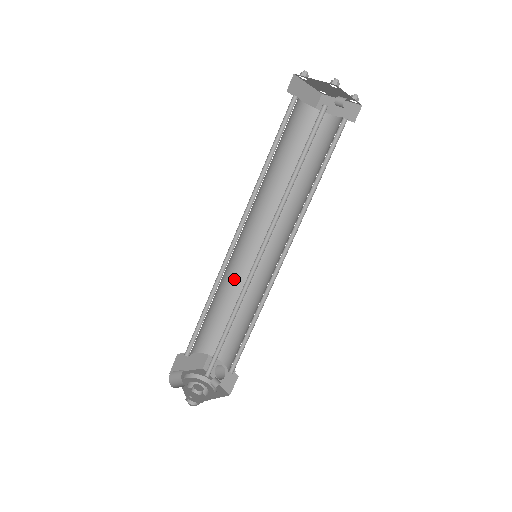
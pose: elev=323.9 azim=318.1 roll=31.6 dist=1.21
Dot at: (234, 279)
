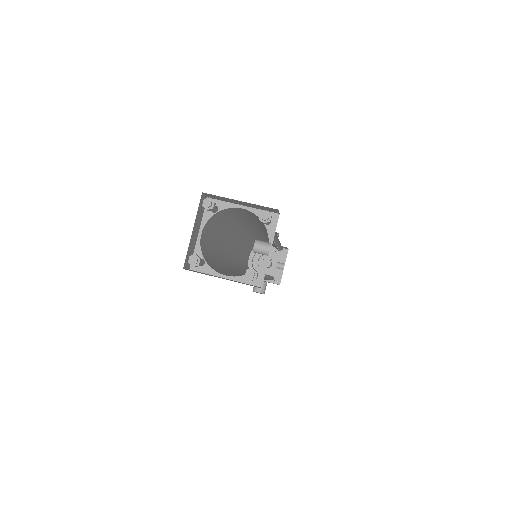
Dot at: (242, 246)
